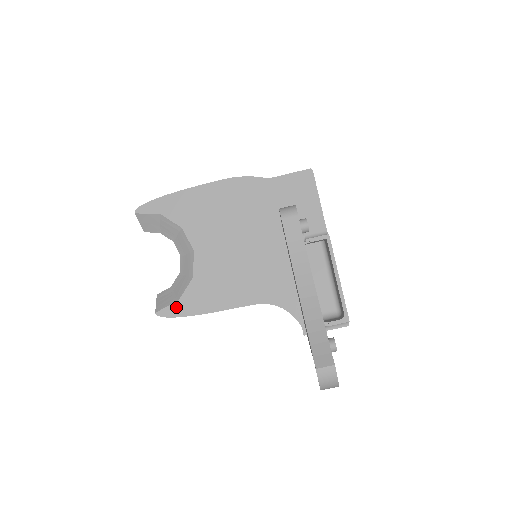
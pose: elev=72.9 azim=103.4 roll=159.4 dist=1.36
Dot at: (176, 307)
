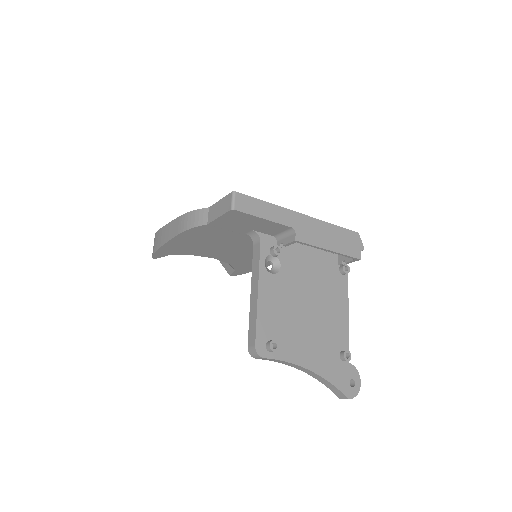
Dot at: (238, 272)
